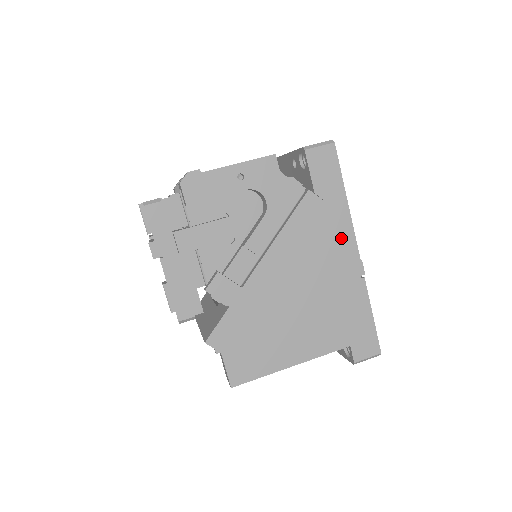
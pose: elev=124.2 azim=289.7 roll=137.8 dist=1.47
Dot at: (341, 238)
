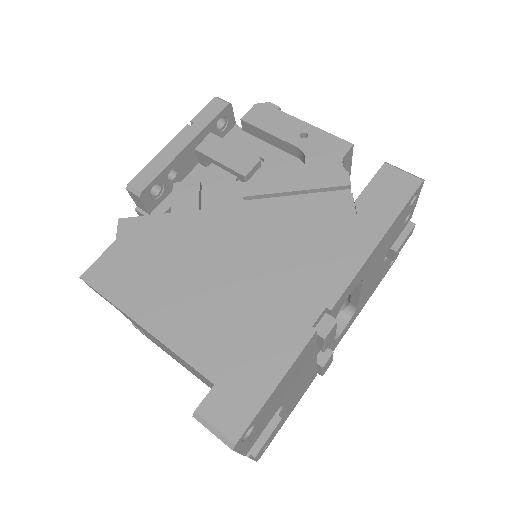
Dot at: (336, 264)
